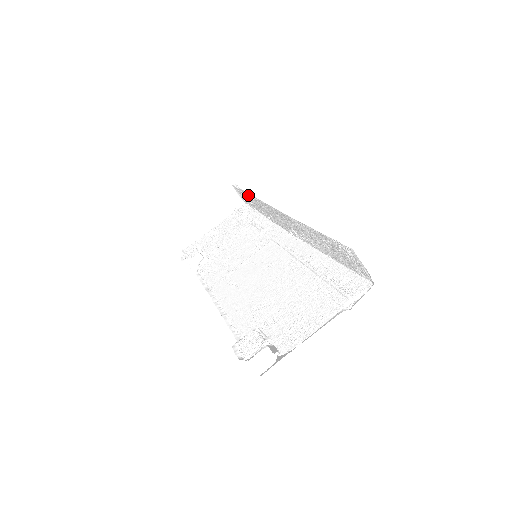
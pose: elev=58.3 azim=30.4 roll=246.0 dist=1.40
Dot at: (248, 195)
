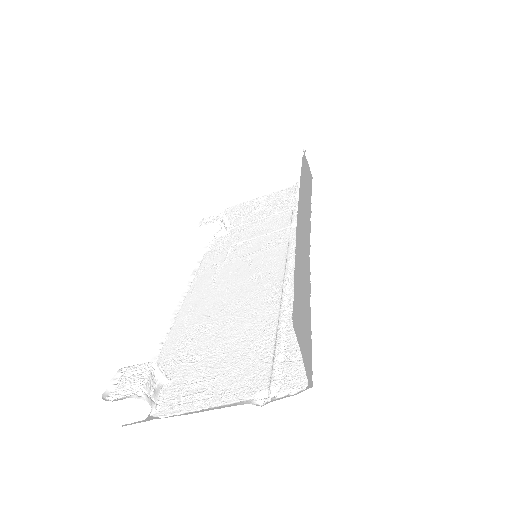
Dot at: (303, 171)
